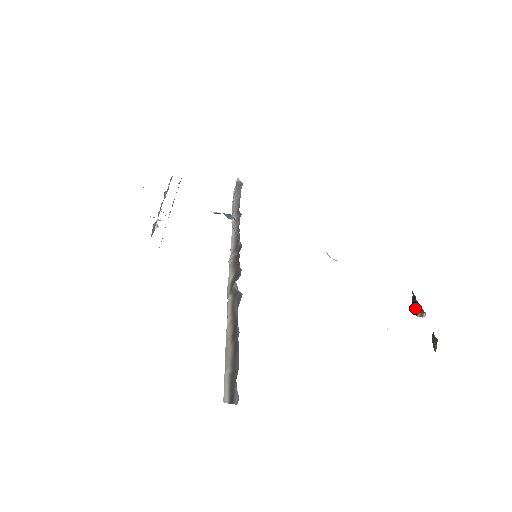
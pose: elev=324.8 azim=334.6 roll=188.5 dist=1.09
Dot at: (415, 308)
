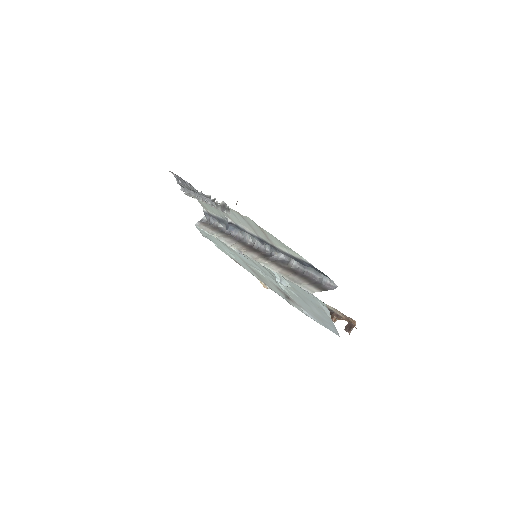
Dot at: (332, 317)
